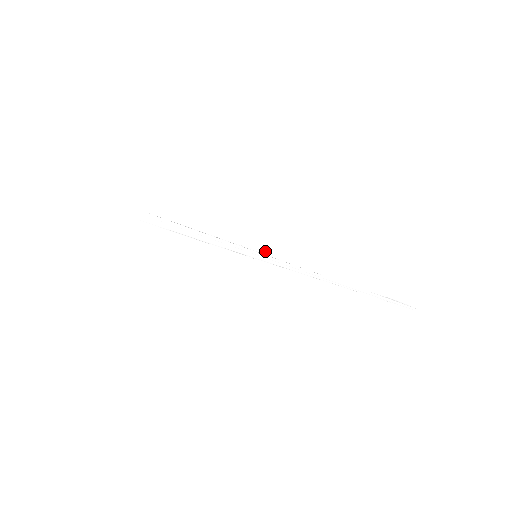
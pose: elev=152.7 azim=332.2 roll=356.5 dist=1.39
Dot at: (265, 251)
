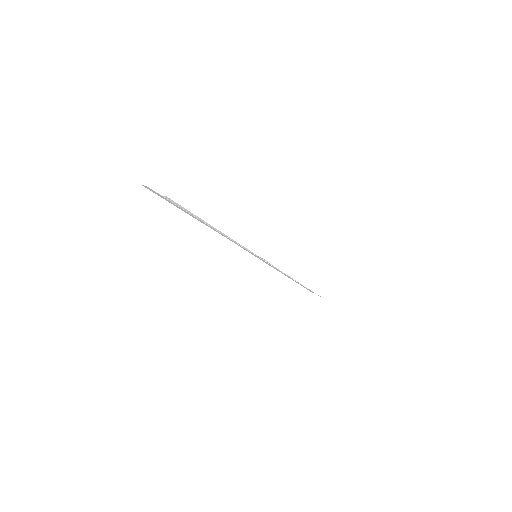
Dot at: (267, 261)
